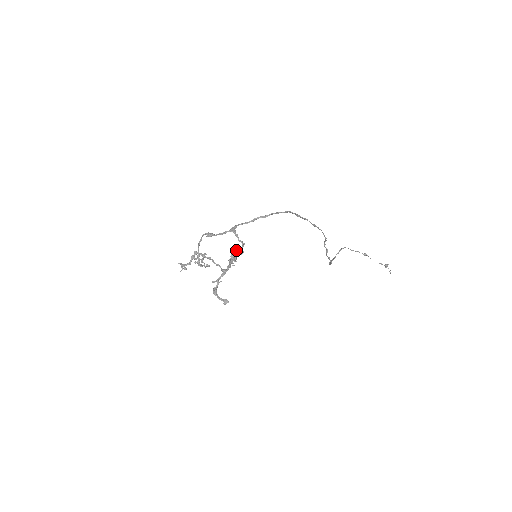
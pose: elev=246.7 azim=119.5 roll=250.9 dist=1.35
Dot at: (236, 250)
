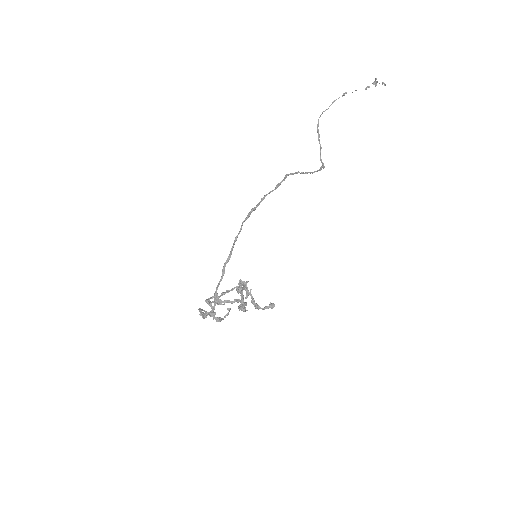
Dot at: (237, 290)
